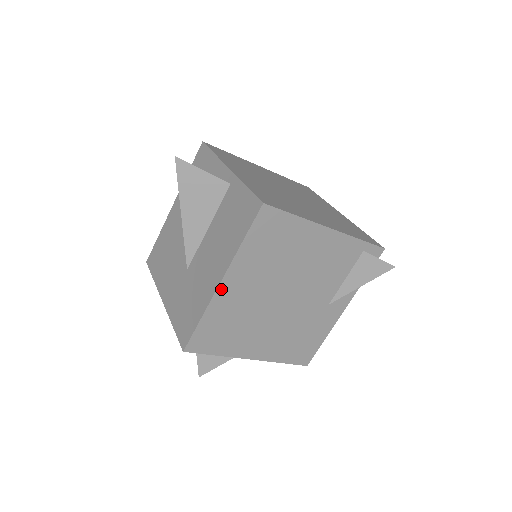
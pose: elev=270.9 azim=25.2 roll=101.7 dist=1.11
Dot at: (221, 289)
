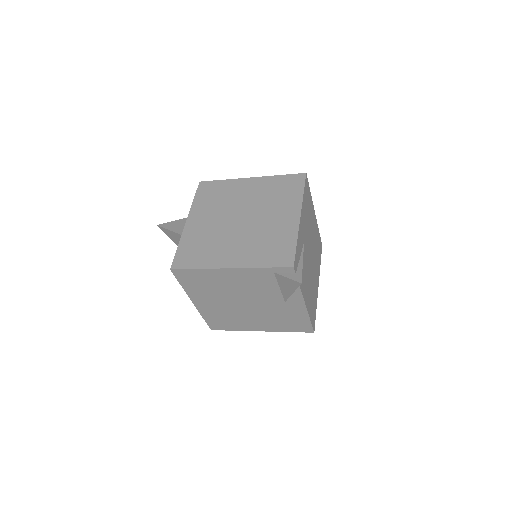
Dot at: (197, 305)
